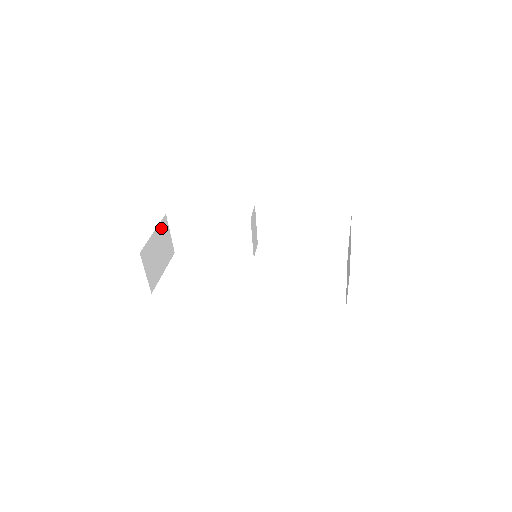
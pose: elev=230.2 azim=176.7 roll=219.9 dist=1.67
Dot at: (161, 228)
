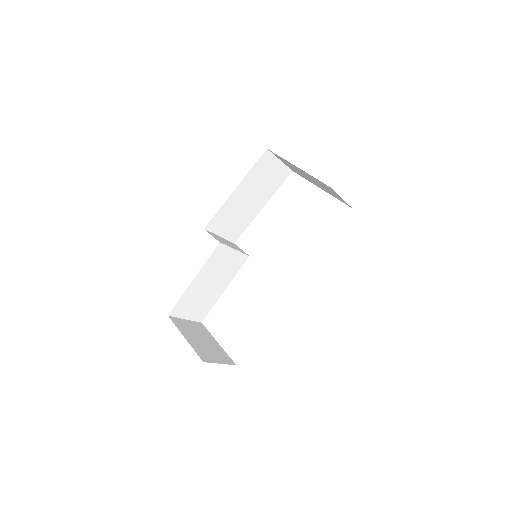
Dot at: (181, 328)
